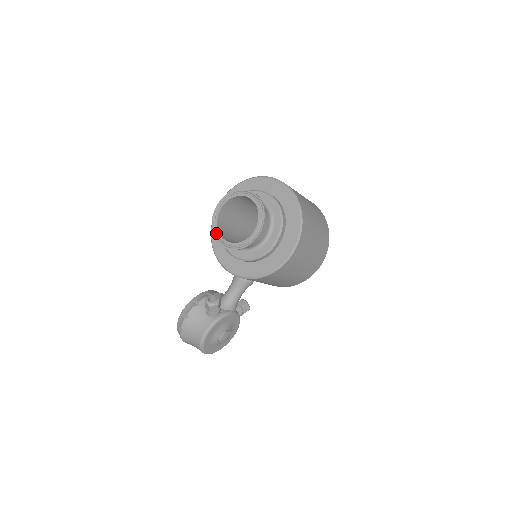
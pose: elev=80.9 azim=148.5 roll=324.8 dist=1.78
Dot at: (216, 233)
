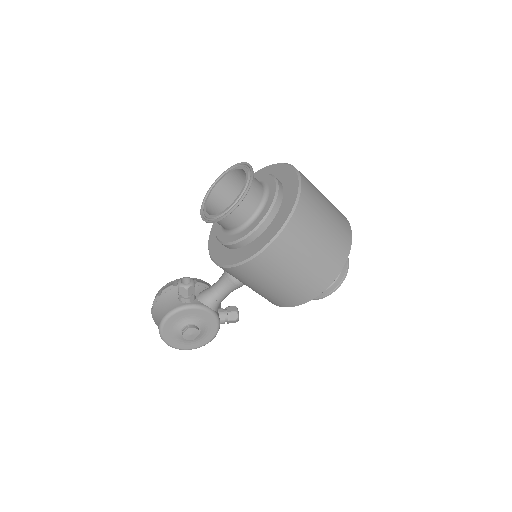
Dot at: (204, 204)
